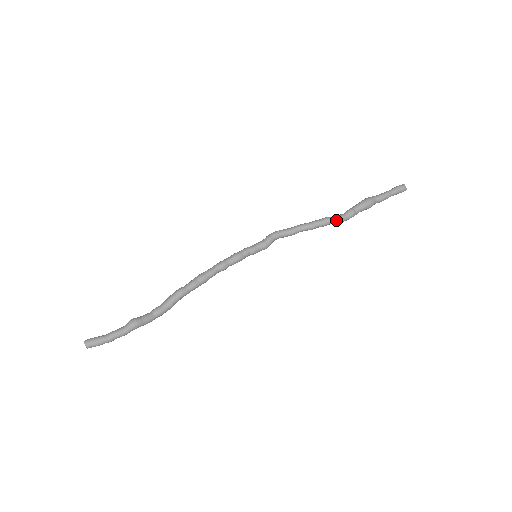
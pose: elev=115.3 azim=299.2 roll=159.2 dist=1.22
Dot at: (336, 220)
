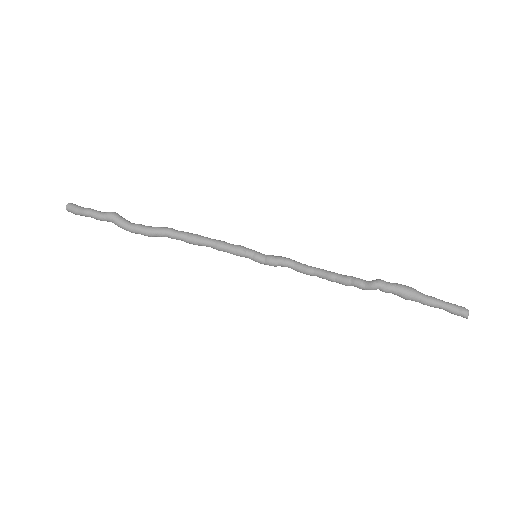
Dot at: (360, 281)
